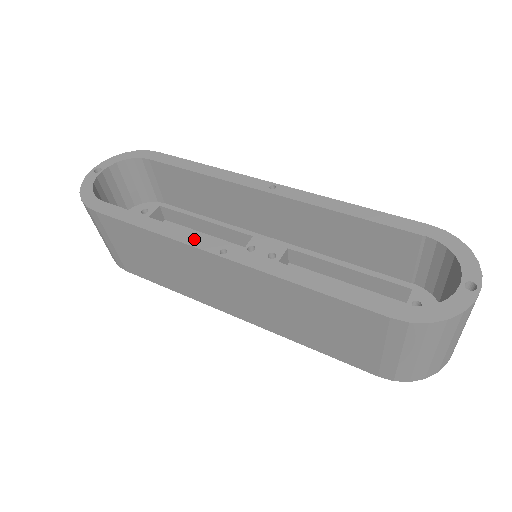
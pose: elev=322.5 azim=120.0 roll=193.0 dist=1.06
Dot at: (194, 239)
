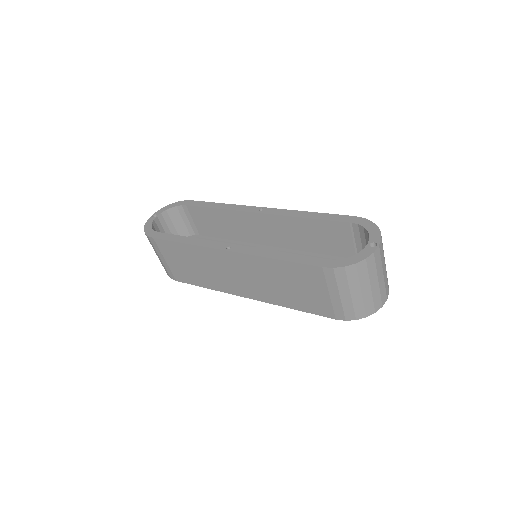
Dot at: (212, 244)
